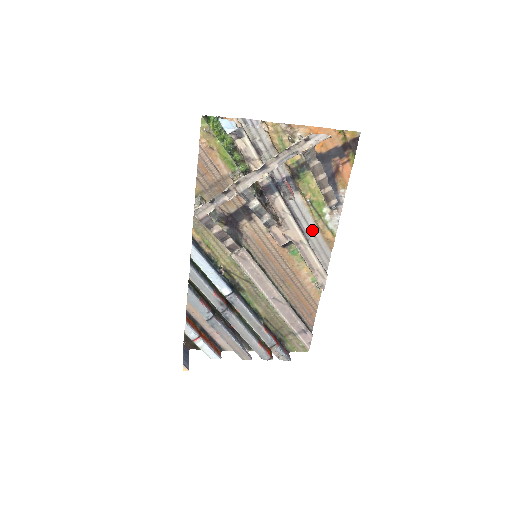
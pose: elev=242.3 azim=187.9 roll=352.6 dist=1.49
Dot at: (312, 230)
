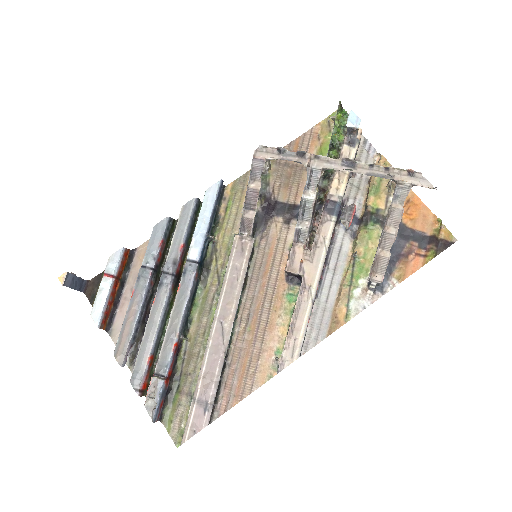
Dot at: (330, 290)
